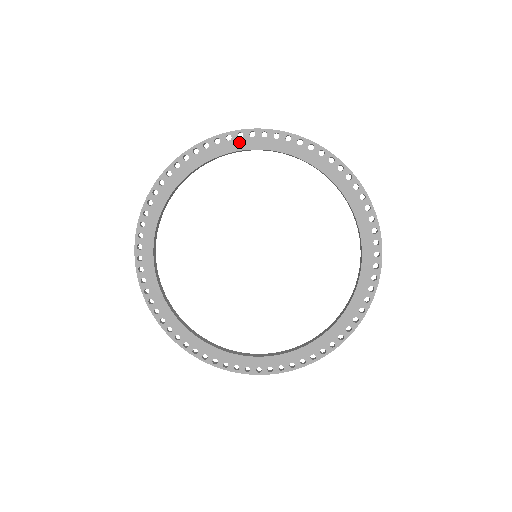
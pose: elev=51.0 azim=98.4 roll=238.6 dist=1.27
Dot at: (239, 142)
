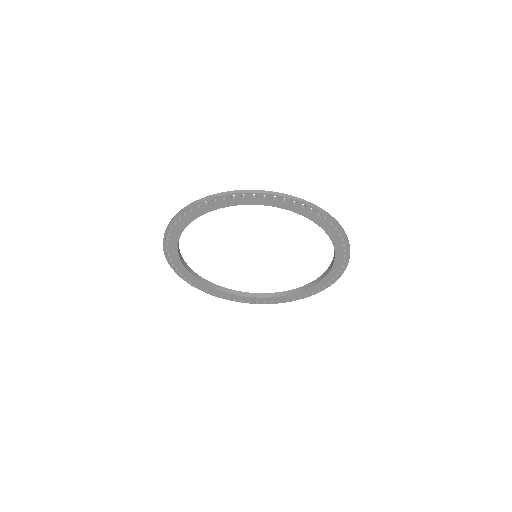
Dot at: (193, 214)
